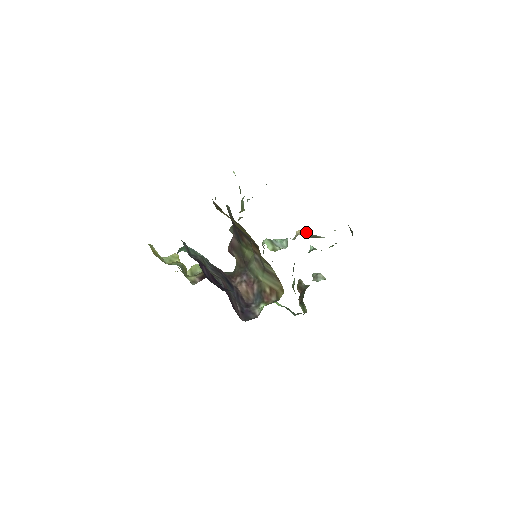
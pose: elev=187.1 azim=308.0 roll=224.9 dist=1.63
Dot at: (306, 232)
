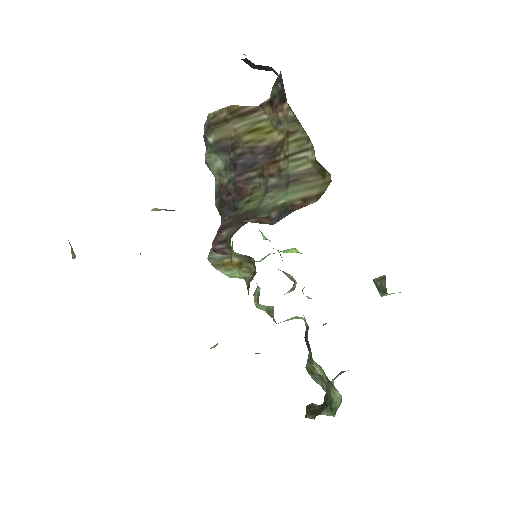
Dot at: occluded
